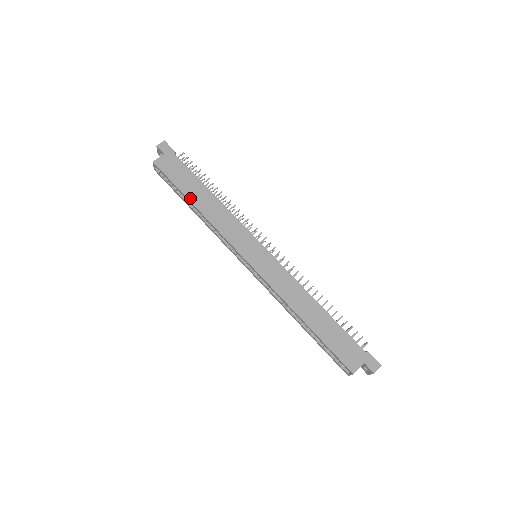
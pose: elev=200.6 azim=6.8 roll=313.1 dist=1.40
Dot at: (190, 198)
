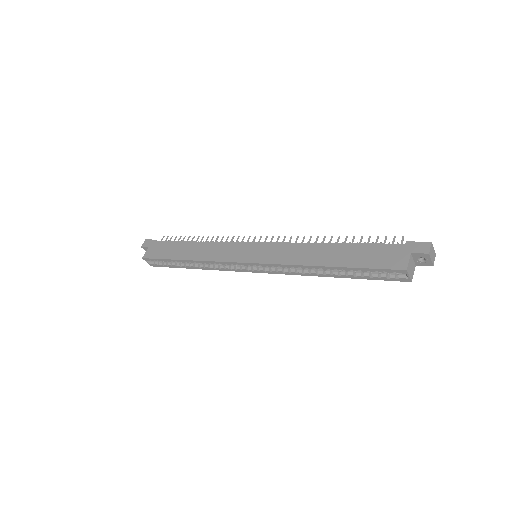
Dot at: (179, 258)
